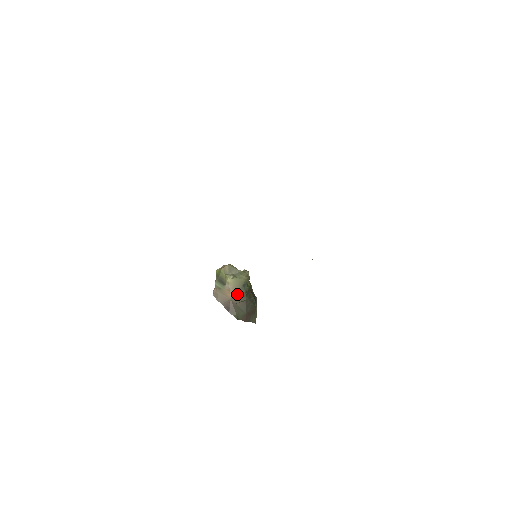
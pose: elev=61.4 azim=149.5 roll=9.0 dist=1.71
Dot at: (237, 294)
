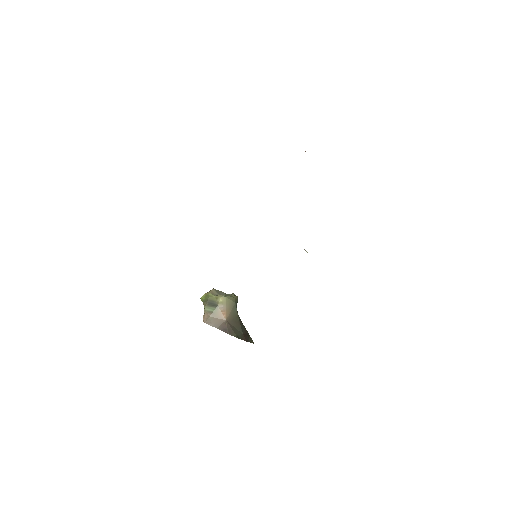
Dot at: (231, 314)
